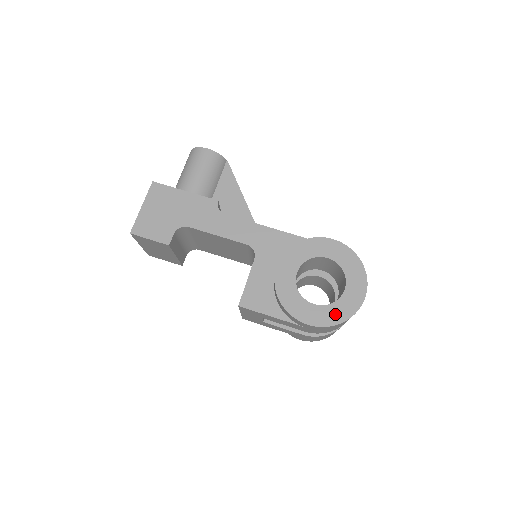
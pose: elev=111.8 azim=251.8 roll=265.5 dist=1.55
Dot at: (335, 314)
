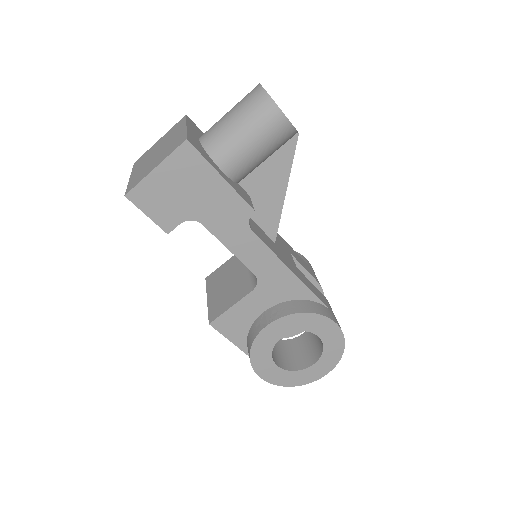
Dot at: (289, 379)
